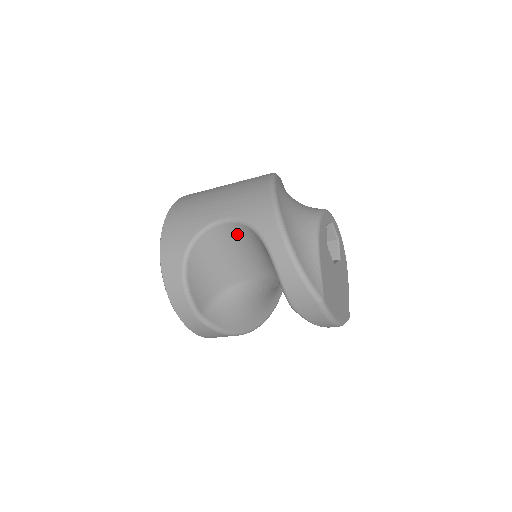
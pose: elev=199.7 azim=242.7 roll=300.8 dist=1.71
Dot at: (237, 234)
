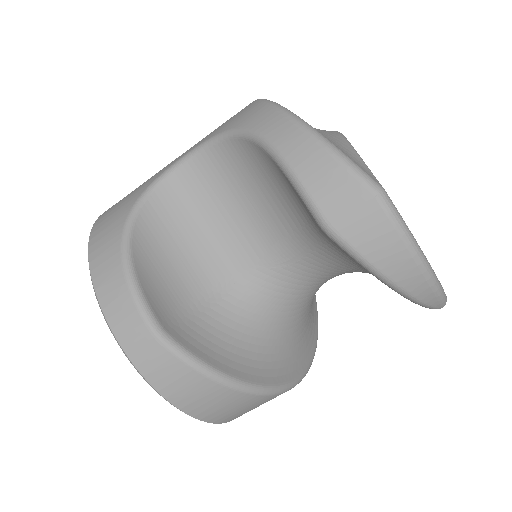
Dot at: (211, 174)
